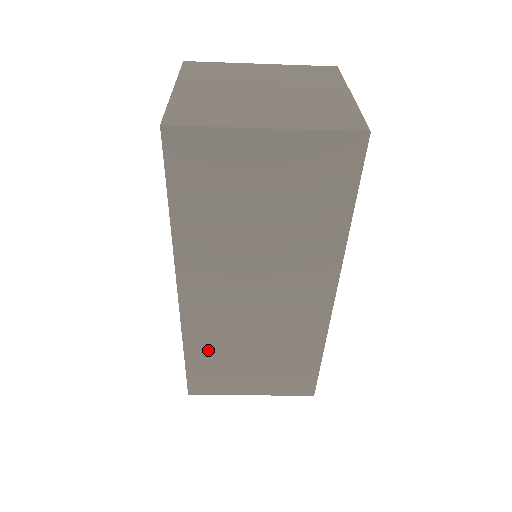
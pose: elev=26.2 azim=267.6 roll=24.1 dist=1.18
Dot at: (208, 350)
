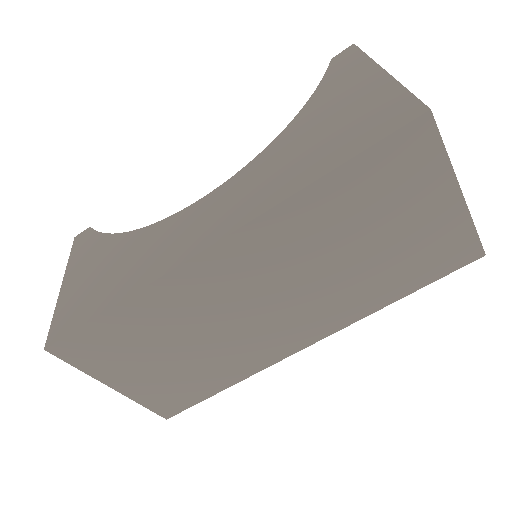
Dot at: (146, 318)
